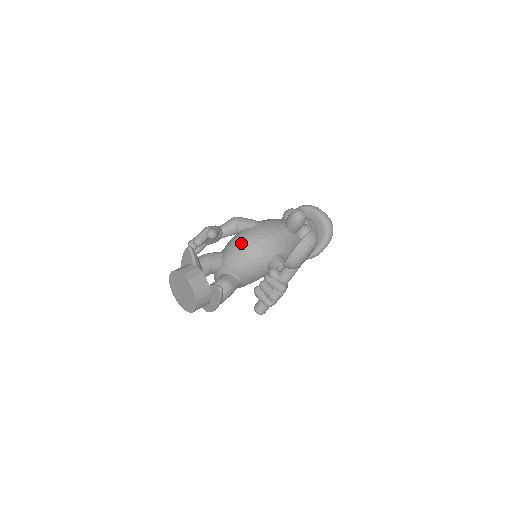
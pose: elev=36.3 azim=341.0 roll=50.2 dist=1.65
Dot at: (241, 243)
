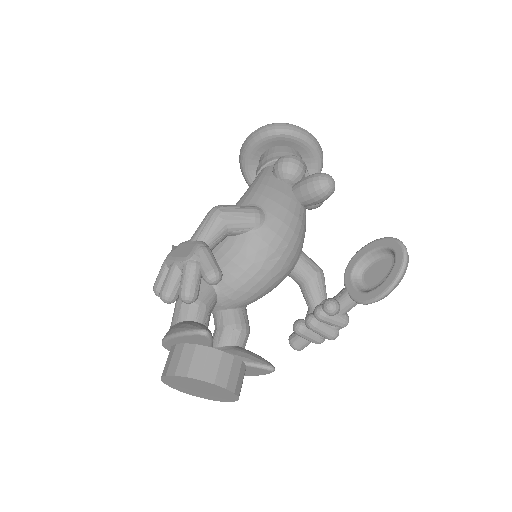
Dot at: (256, 265)
